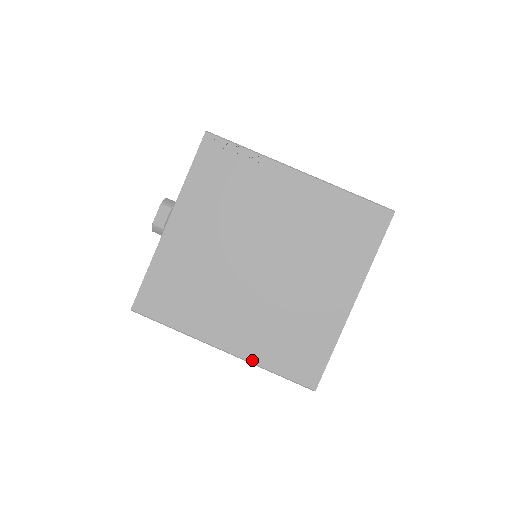
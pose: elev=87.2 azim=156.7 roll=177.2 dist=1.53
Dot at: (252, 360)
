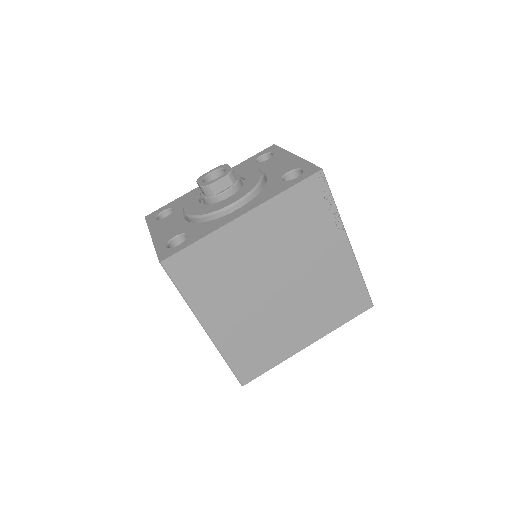
Dot at: (220, 347)
